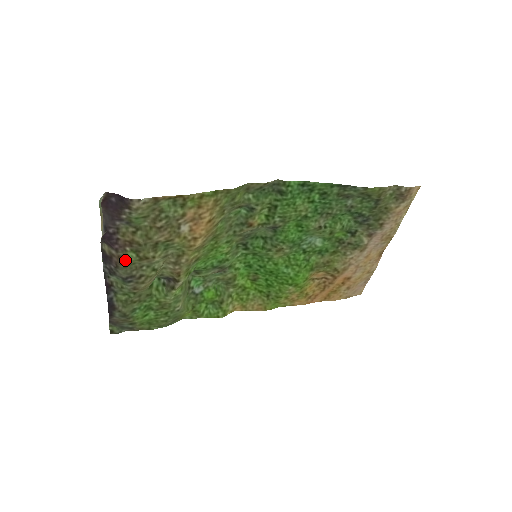
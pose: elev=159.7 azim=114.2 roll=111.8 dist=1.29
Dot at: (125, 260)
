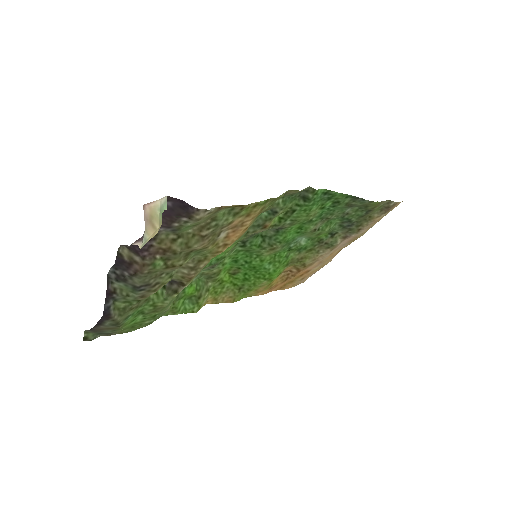
Dot at: (150, 269)
